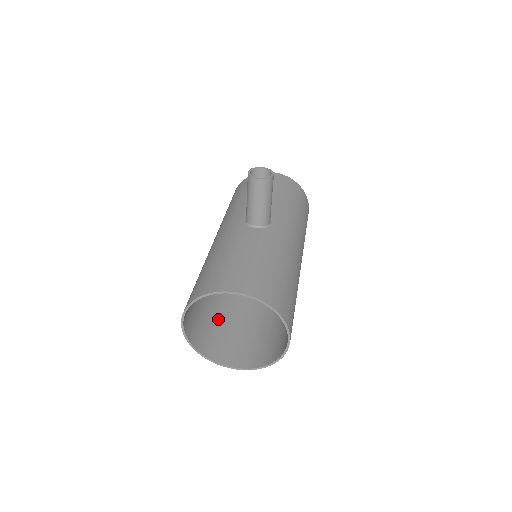
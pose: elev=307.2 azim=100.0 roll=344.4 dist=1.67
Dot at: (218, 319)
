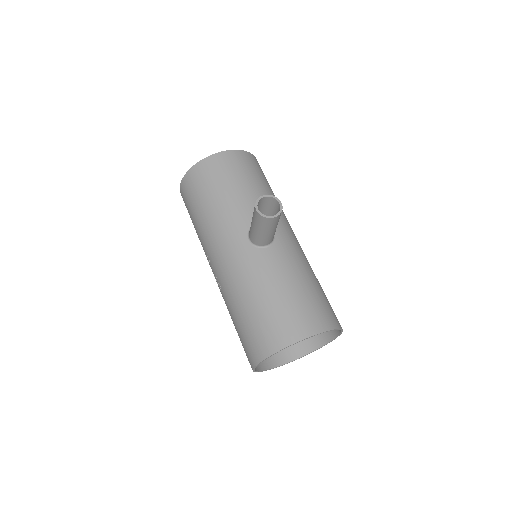
Dot at: occluded
